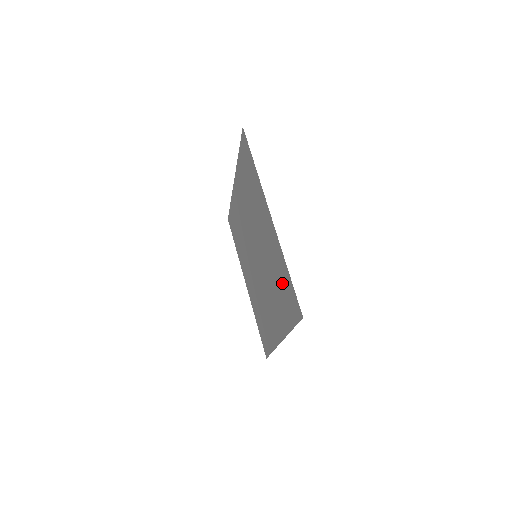
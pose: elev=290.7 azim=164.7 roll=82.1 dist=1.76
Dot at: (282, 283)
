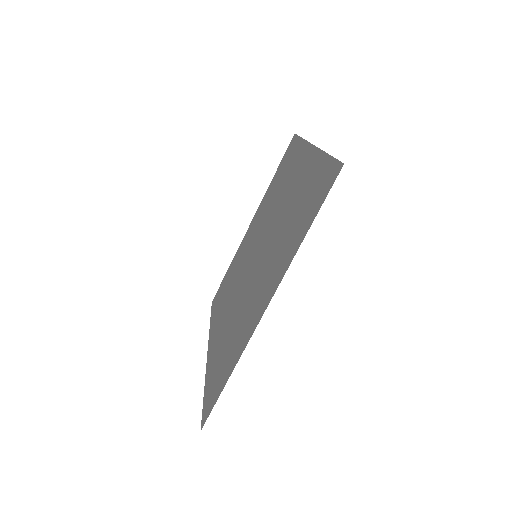
Dot at: (226, 358)
